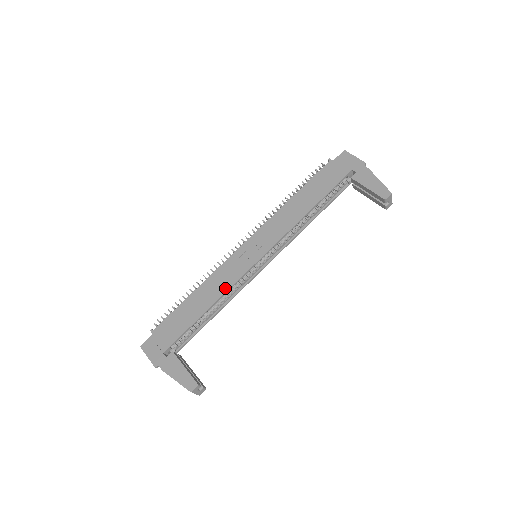
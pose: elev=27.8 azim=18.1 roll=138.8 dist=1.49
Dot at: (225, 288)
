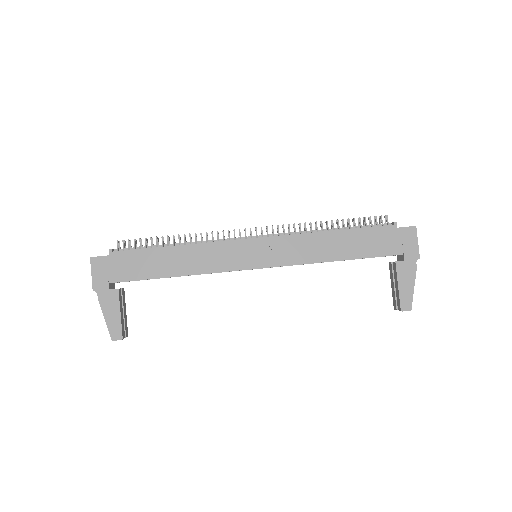
Dot at: (206, 269)
